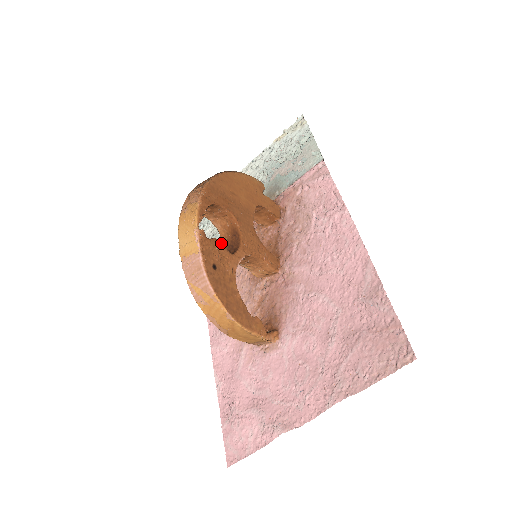
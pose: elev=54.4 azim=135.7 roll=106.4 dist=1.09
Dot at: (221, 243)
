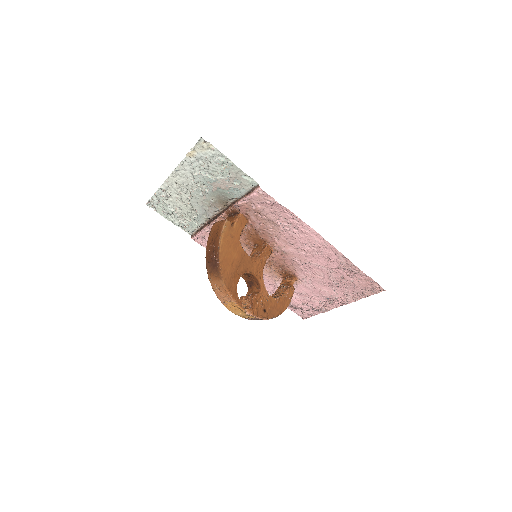
Dot at: (255, 297)
